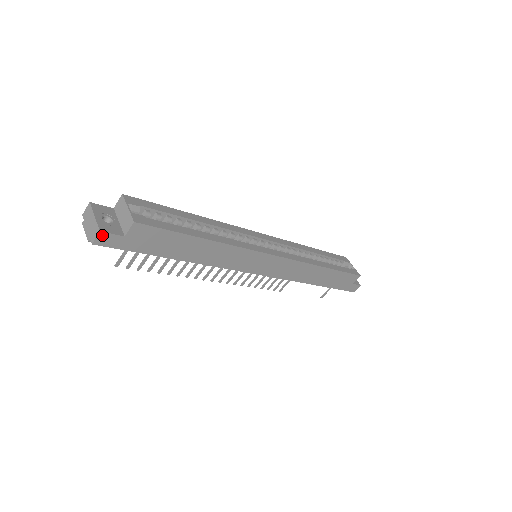
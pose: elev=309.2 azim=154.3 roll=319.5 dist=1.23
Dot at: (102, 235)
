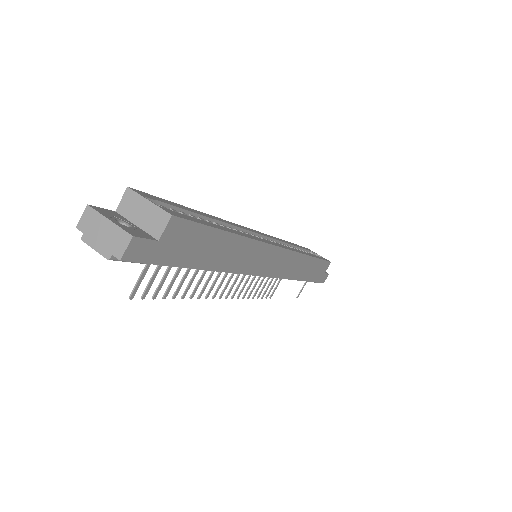
Dot at: (134, 243)
